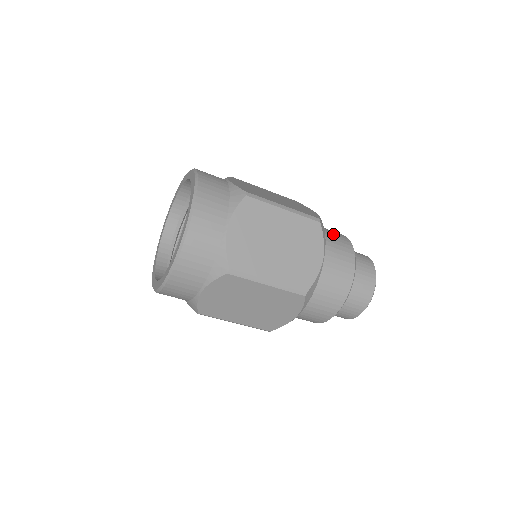
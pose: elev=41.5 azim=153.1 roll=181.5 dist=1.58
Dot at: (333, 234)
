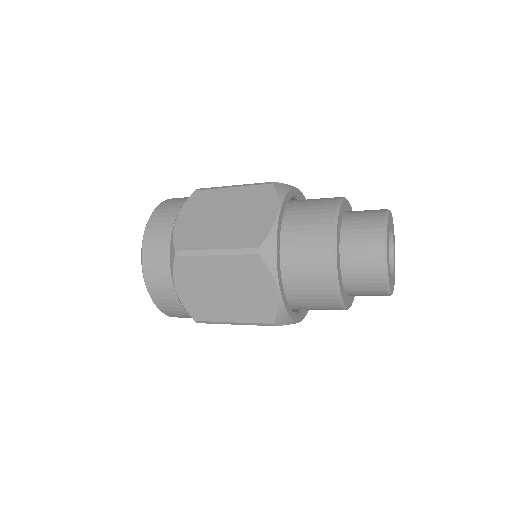
Dot at: (308, 231)
